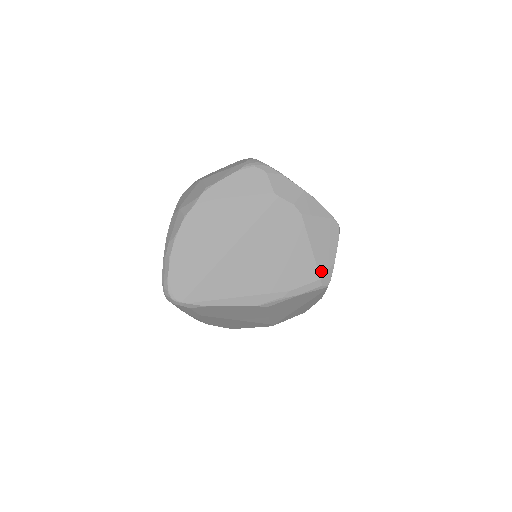
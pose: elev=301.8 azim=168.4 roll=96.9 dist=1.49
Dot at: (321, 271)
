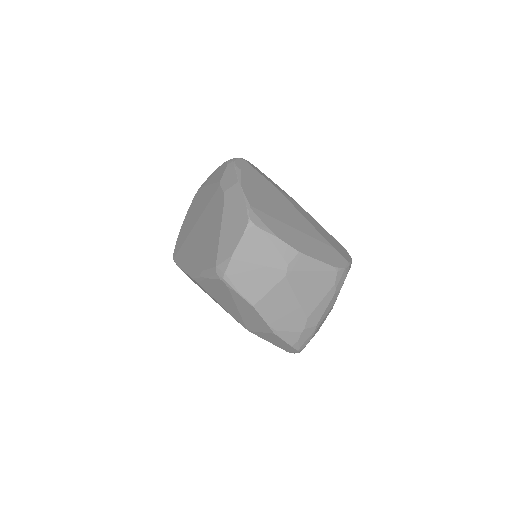
Dot at: (219, 259)
